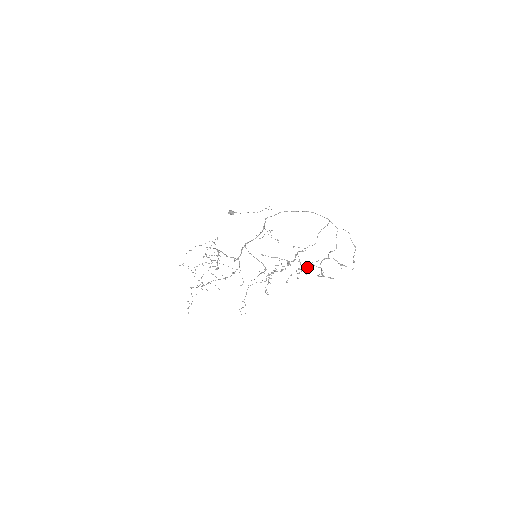
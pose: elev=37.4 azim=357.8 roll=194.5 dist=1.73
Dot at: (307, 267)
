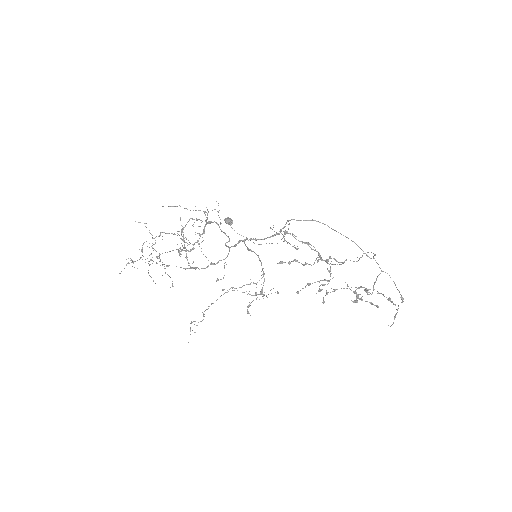
Dot at: (330, 292)
